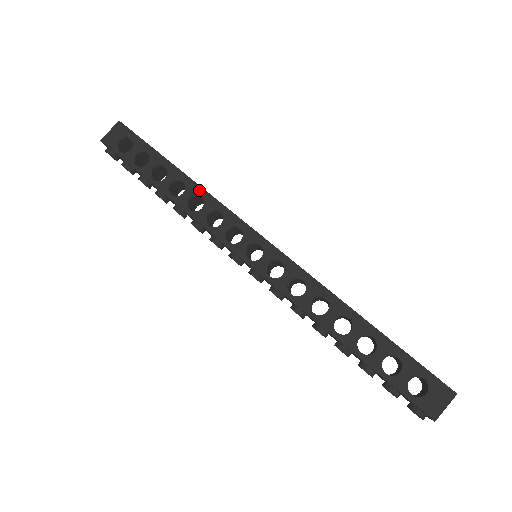
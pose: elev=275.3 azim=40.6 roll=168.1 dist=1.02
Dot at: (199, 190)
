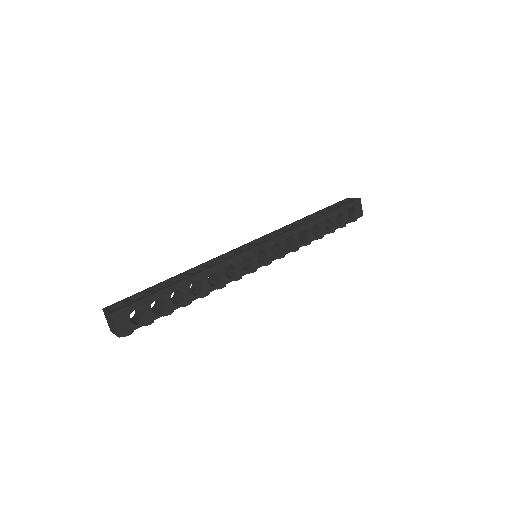
Dot at: (207, 273)
